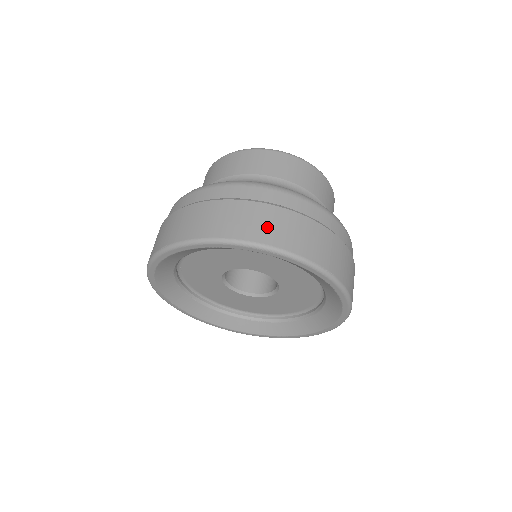
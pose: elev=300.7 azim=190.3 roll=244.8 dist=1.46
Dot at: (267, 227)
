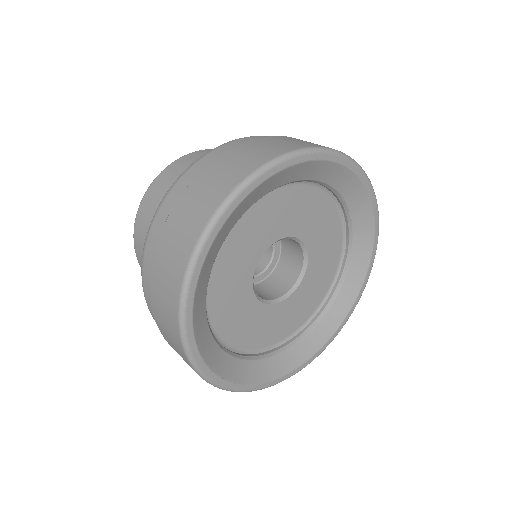
Dot at: (299, 142)
